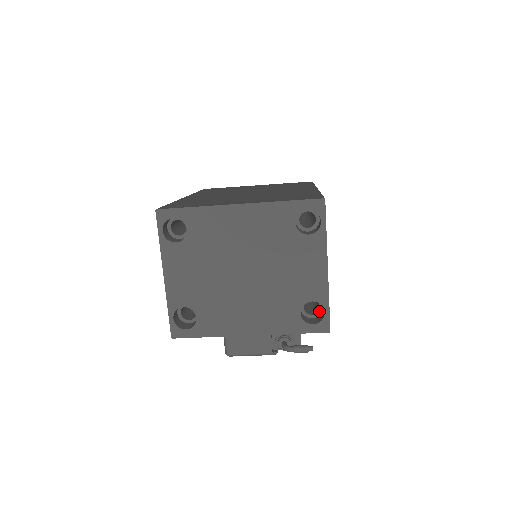
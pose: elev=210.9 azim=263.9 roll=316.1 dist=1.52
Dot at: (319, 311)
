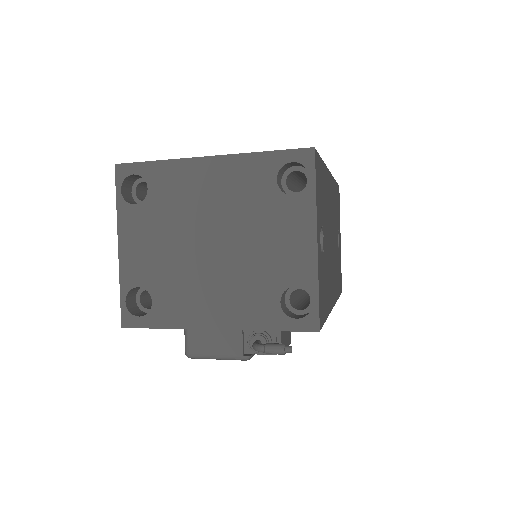
Dot at: (309, 305)
